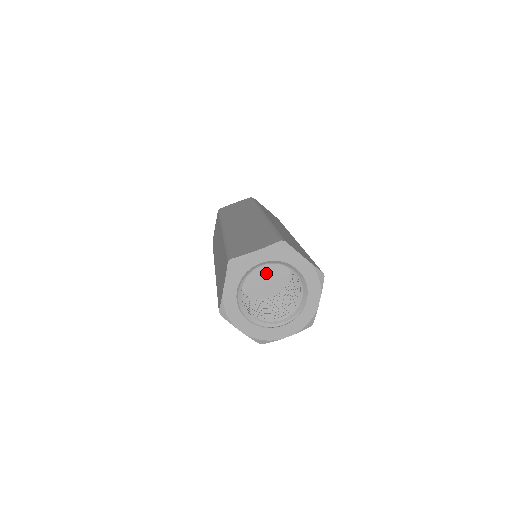
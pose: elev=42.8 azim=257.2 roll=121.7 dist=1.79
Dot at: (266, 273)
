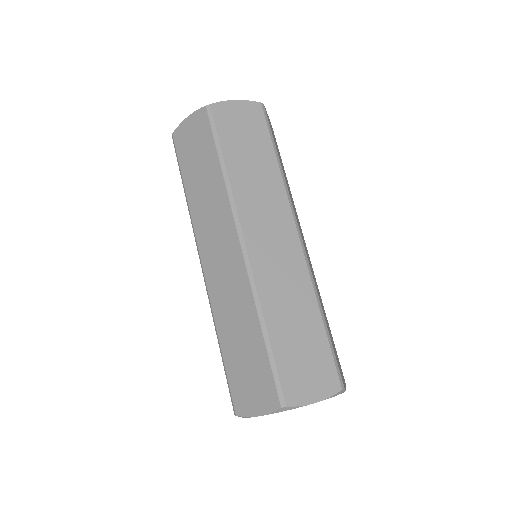
Dot at: occluded
